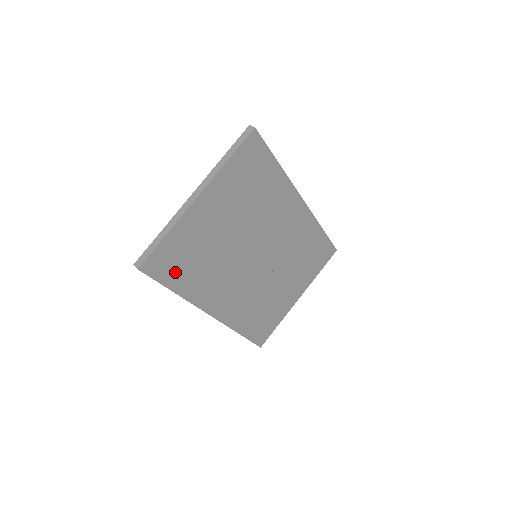
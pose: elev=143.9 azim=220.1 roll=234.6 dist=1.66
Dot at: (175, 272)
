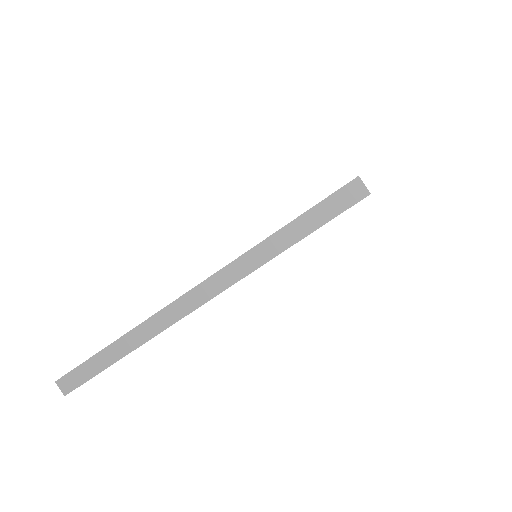
Dot at: occluded
